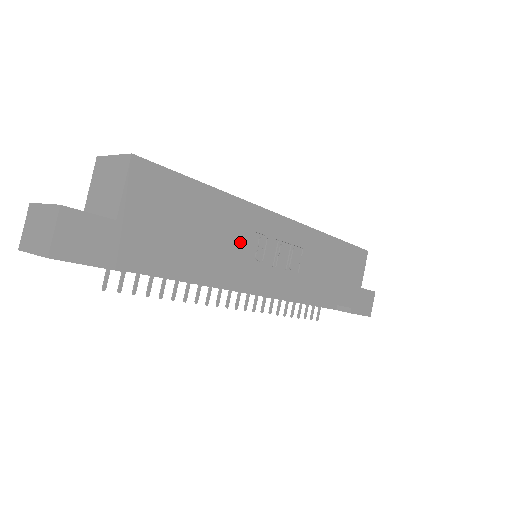
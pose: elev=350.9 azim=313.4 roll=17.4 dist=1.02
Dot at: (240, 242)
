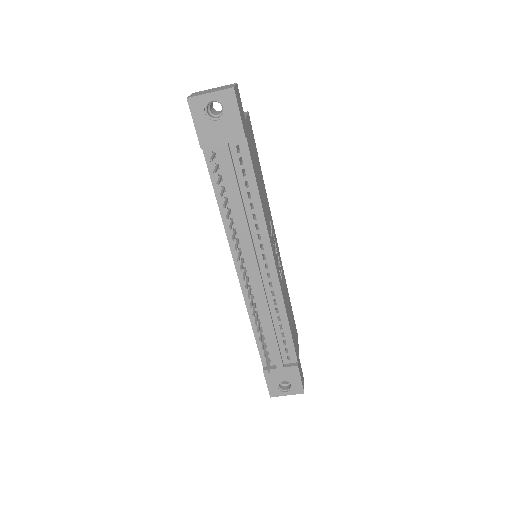
Dot at: (268, 214)
